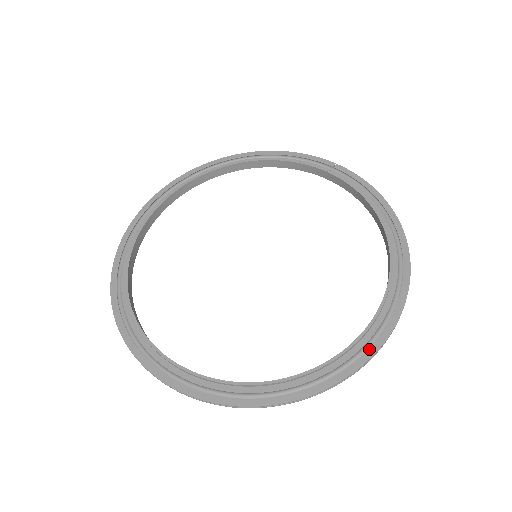
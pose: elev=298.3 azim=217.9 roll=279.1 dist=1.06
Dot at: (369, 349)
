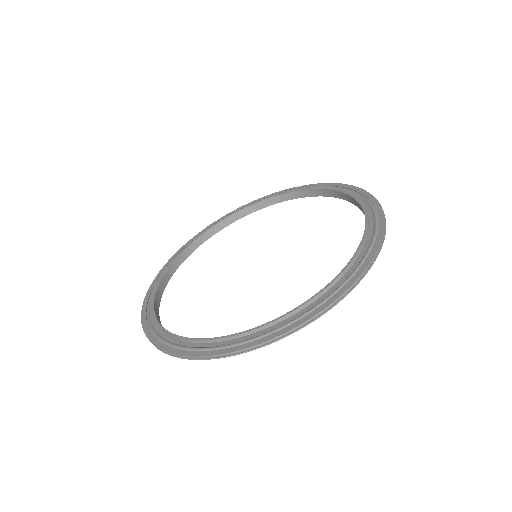
Dot at: (368, 256)
